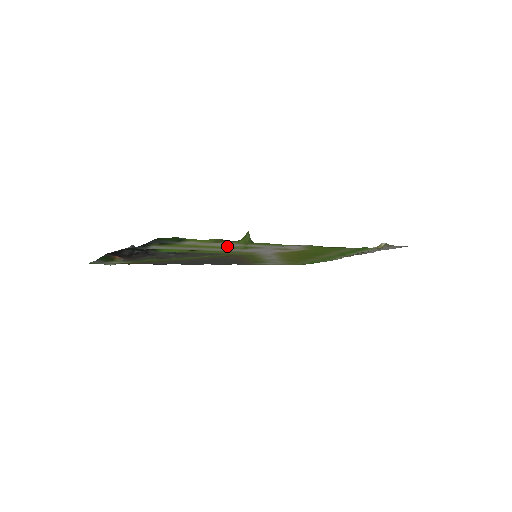
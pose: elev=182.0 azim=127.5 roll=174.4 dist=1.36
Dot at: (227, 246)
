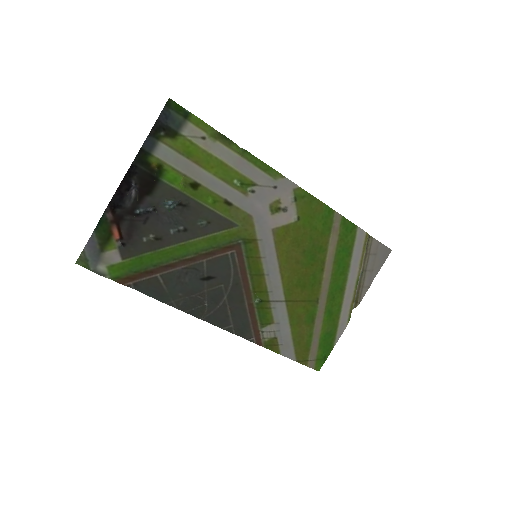
Dot at: (225, 162)
